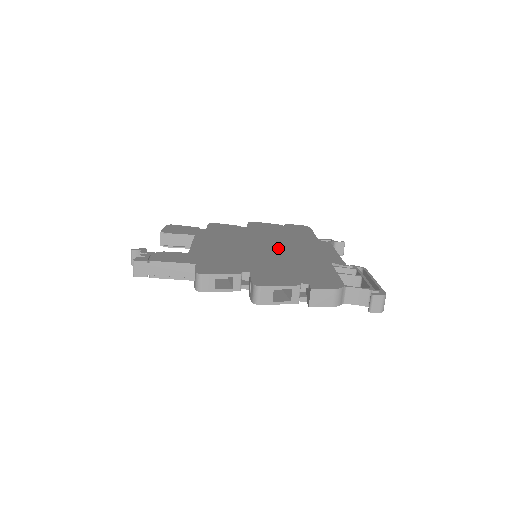
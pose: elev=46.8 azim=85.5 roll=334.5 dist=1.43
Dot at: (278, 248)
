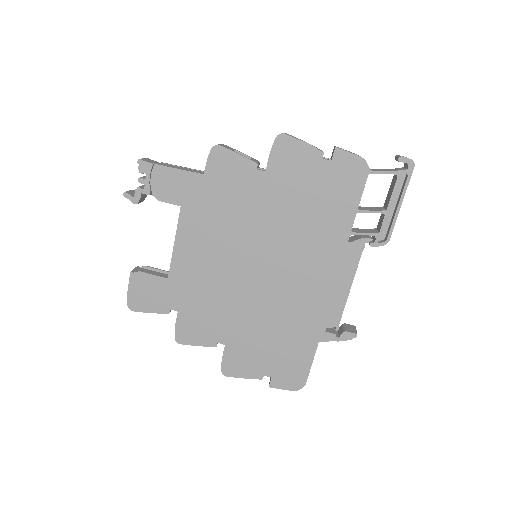
Dot at: occluded
